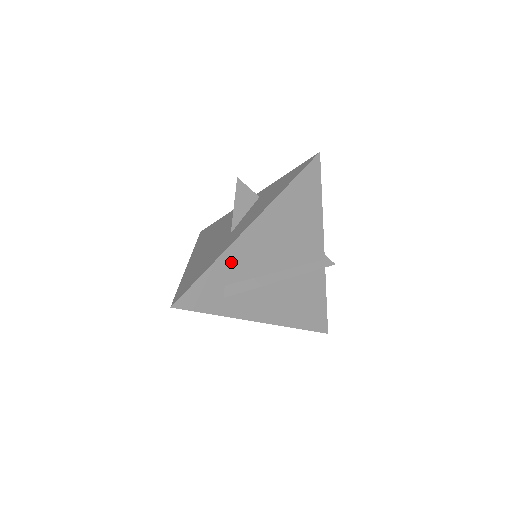
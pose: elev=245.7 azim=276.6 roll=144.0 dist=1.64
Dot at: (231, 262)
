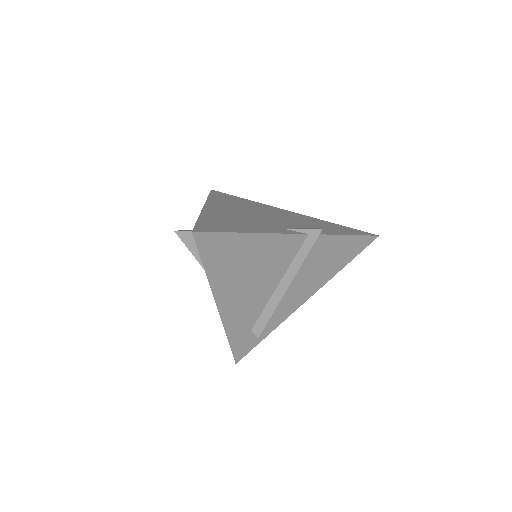
Dot at: (237, 325)
